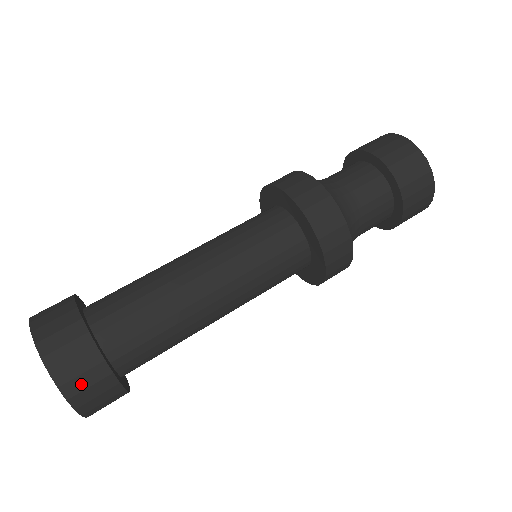
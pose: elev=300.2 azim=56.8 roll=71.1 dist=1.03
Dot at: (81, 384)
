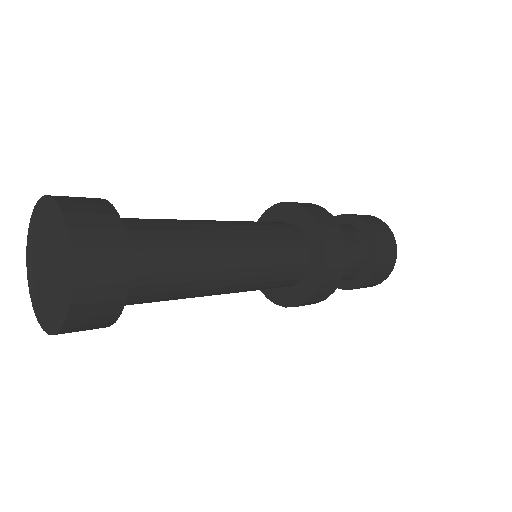
Dot at: occluded
